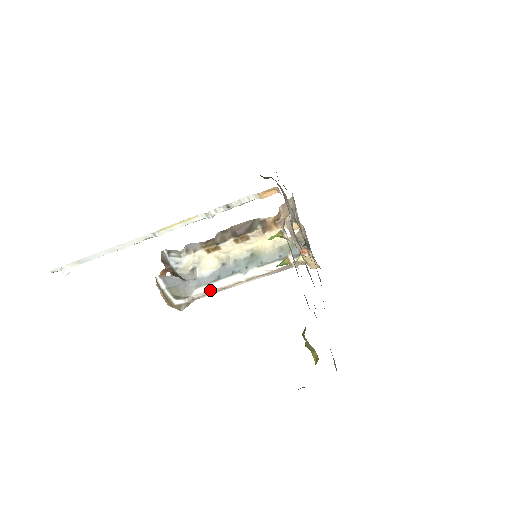
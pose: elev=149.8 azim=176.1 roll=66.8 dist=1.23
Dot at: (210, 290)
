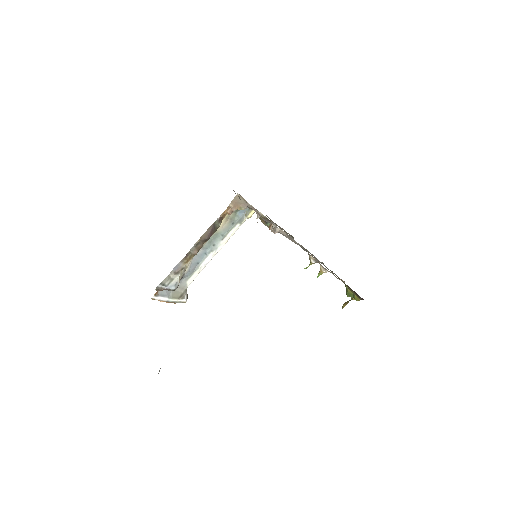
Dot at: occluded
